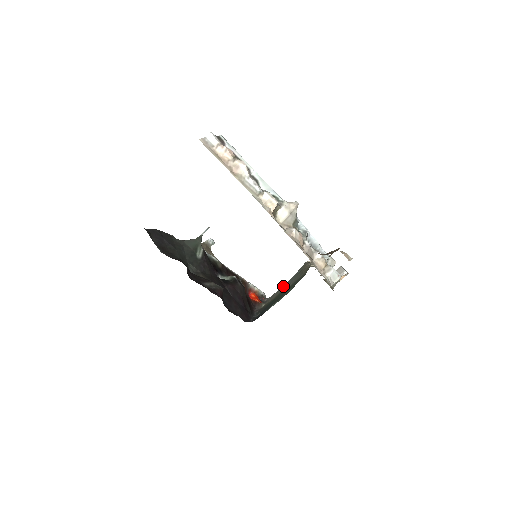
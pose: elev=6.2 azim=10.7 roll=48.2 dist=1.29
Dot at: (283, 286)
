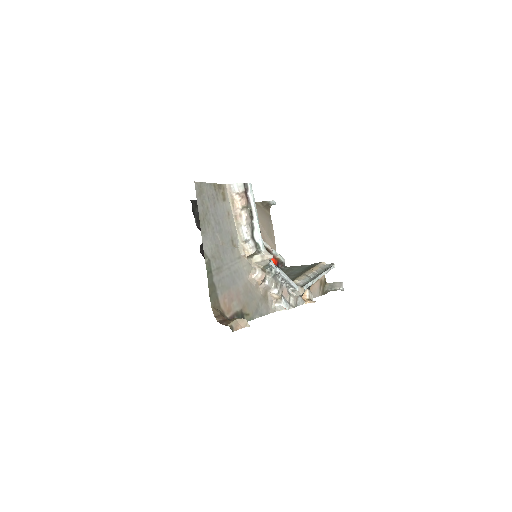
Dot at: (295, 268)
